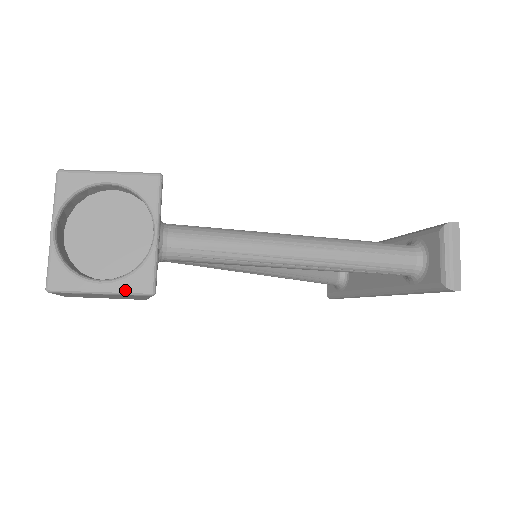
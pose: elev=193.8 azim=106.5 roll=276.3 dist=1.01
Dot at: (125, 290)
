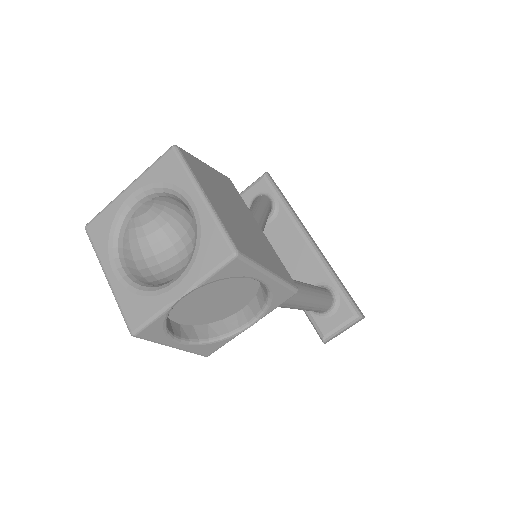
Dot at: (192, 352)
